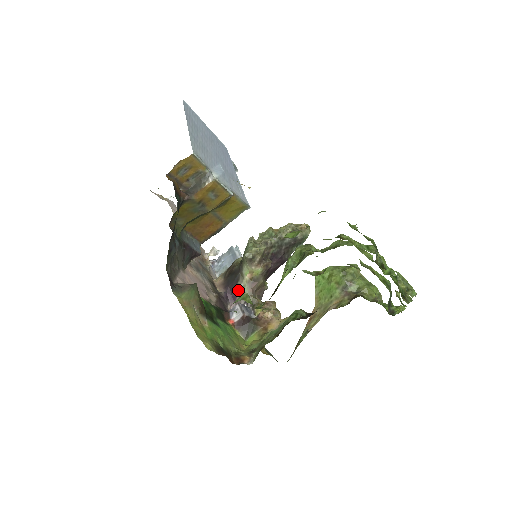
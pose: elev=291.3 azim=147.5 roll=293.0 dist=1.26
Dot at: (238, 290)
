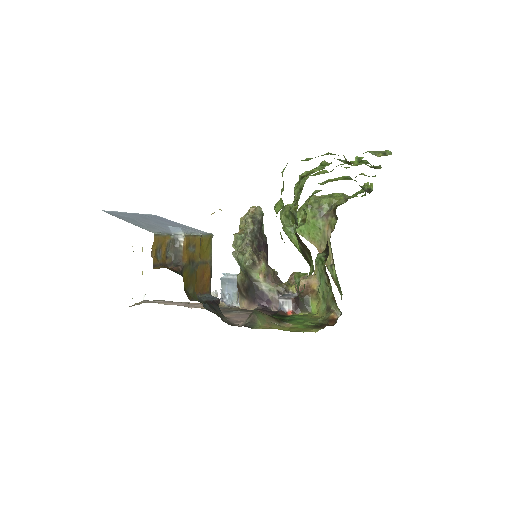
Dot at: (265, 293)
